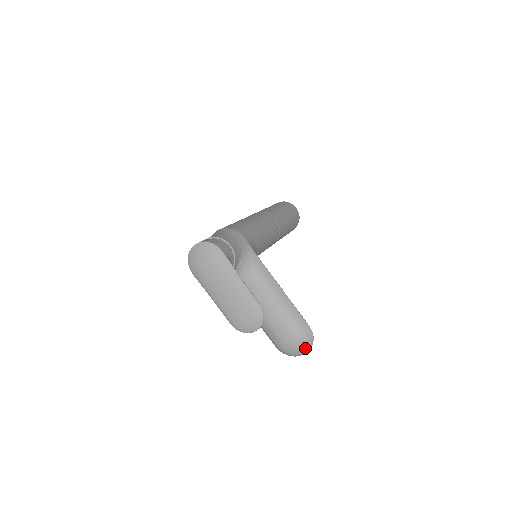
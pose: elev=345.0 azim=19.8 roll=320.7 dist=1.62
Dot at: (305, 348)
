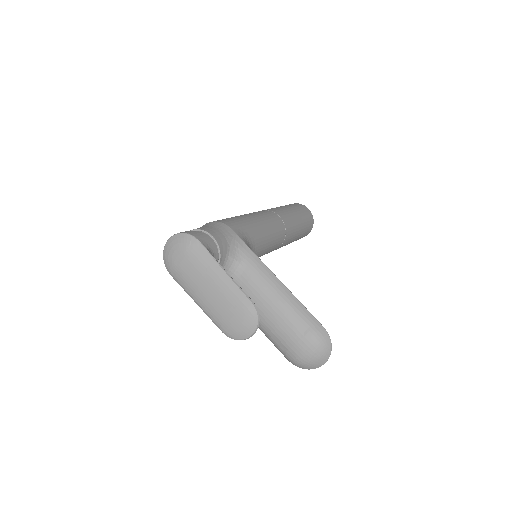
Dot at: (322, 356)
